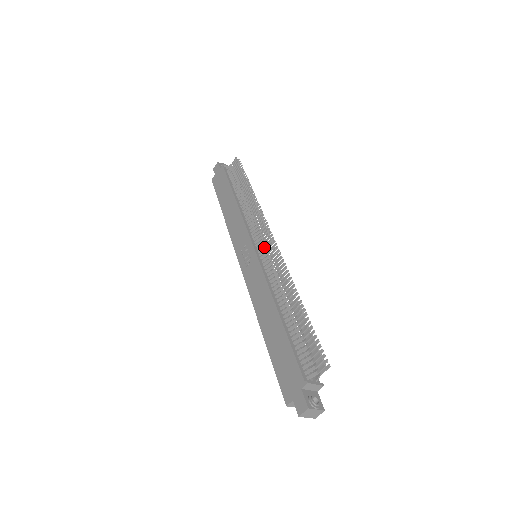
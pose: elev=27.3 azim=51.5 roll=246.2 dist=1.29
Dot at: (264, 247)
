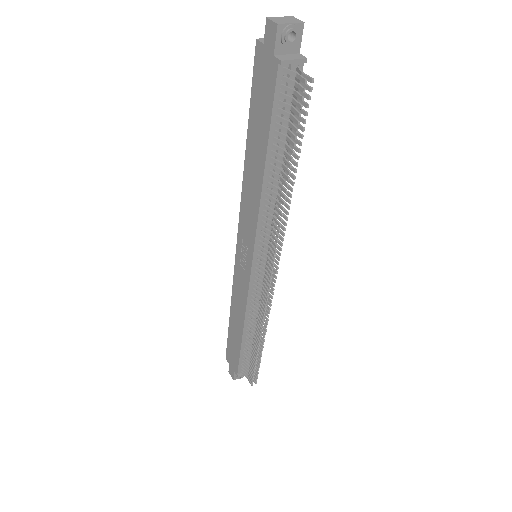
Dot at: (262, 274)
